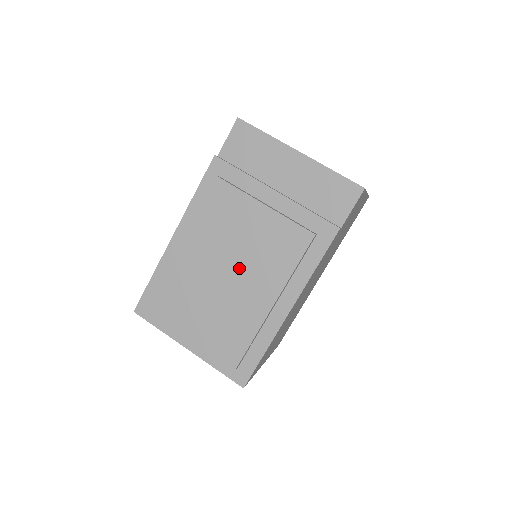
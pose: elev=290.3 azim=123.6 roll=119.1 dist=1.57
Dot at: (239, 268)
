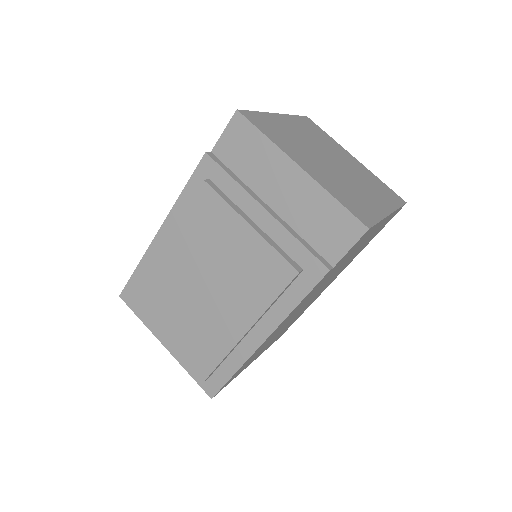
Dot at: (216, 285)
